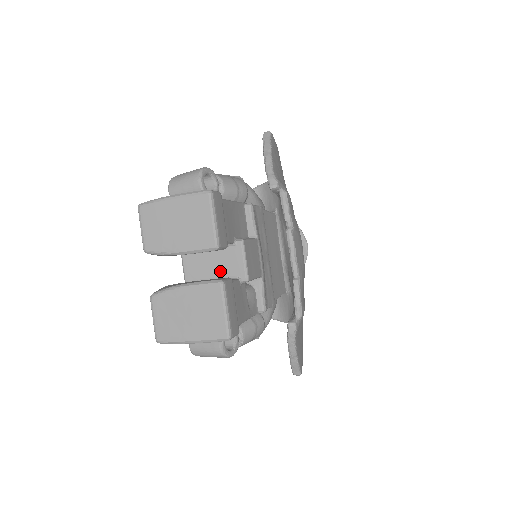
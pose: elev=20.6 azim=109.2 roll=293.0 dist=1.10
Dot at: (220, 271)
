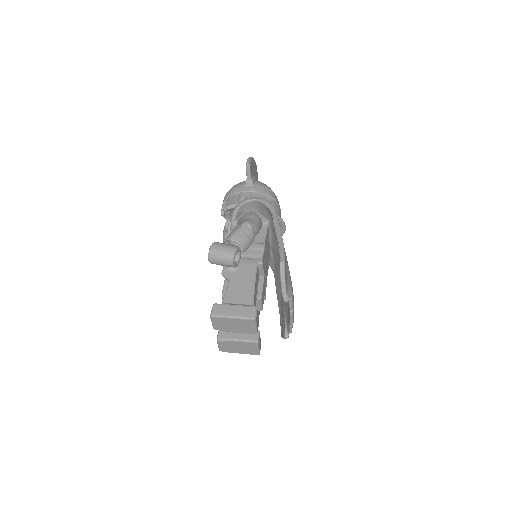
Dot at: occluded
